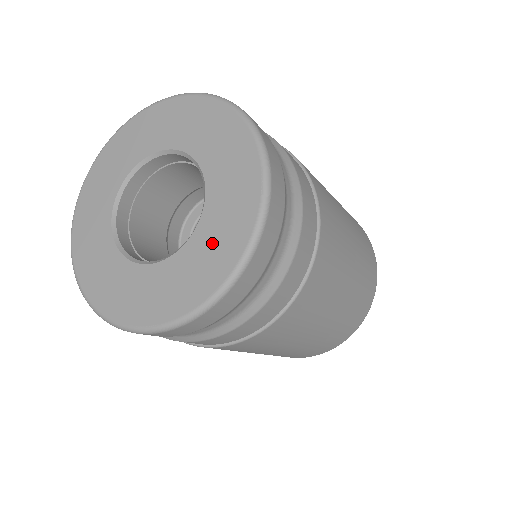
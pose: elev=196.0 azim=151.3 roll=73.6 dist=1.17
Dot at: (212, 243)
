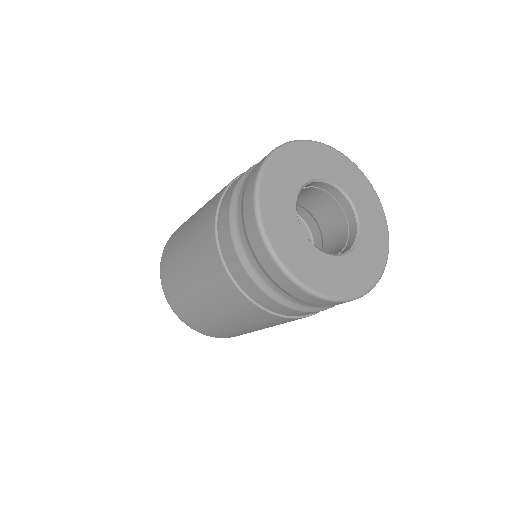
Dot at: (369, 211)
